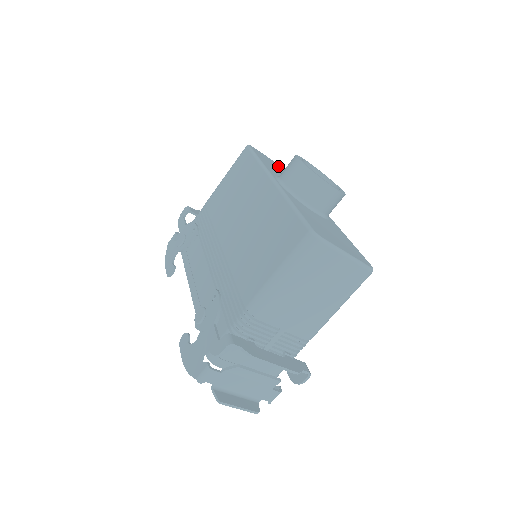
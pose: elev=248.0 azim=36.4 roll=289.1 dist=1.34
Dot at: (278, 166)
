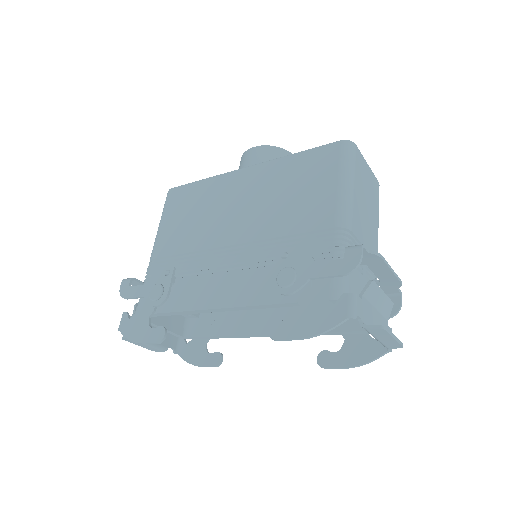
Dot at: occluded
